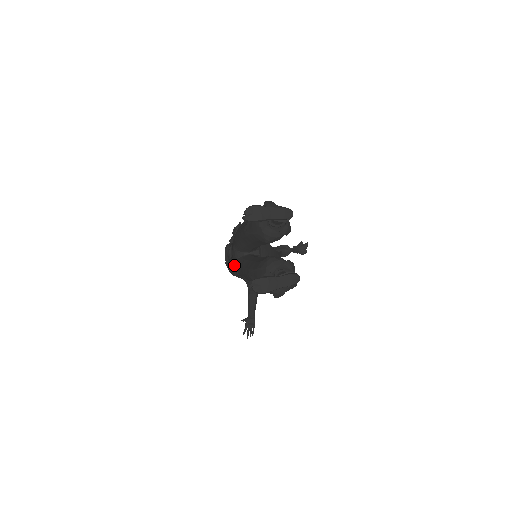
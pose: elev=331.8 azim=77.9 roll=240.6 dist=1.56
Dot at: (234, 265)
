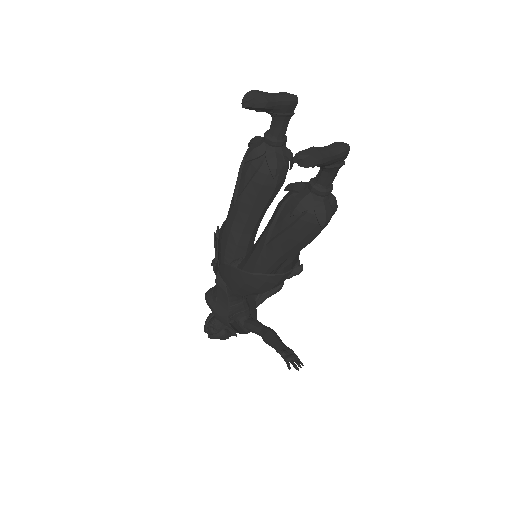
Dot at: (236, 268)
